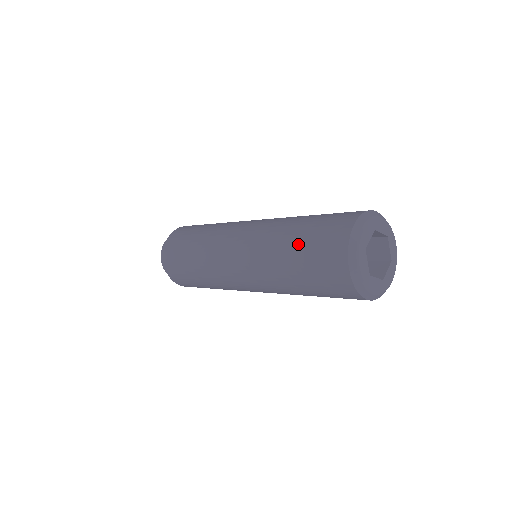
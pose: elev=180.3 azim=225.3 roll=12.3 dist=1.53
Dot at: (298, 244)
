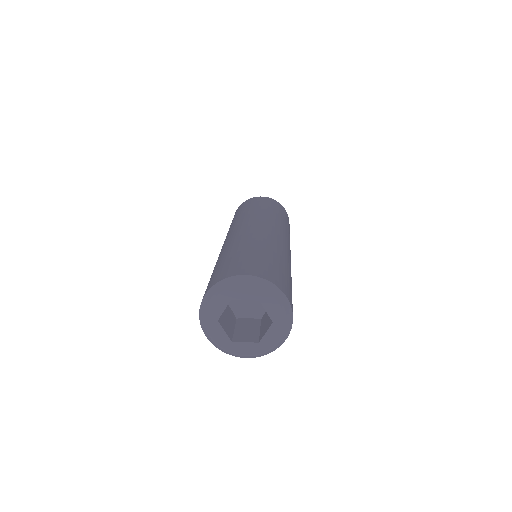
Dot at: (231, 255)
